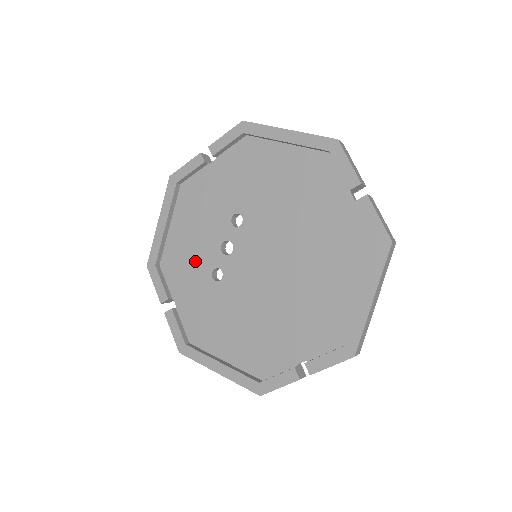
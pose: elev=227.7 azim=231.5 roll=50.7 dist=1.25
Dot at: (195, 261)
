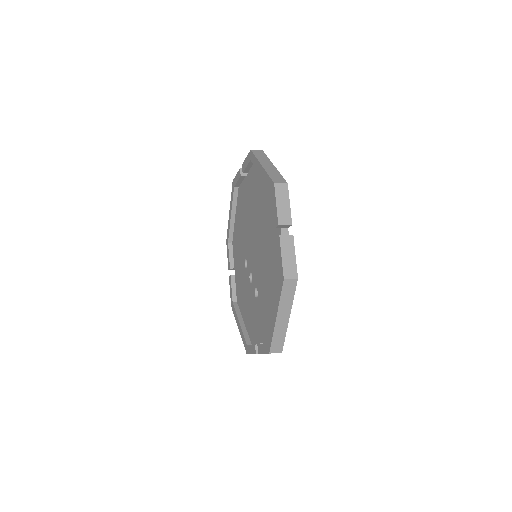
Dot at: (252, 310)
